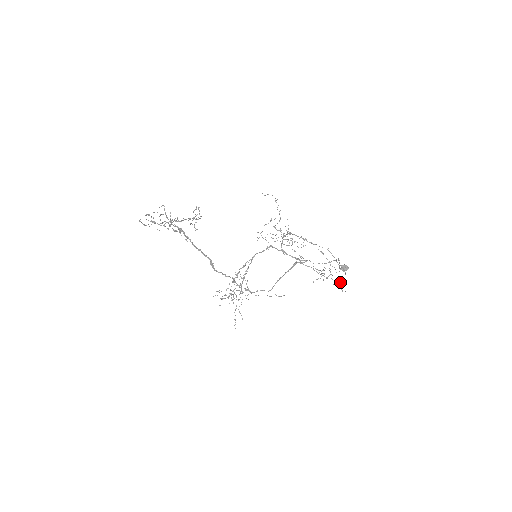
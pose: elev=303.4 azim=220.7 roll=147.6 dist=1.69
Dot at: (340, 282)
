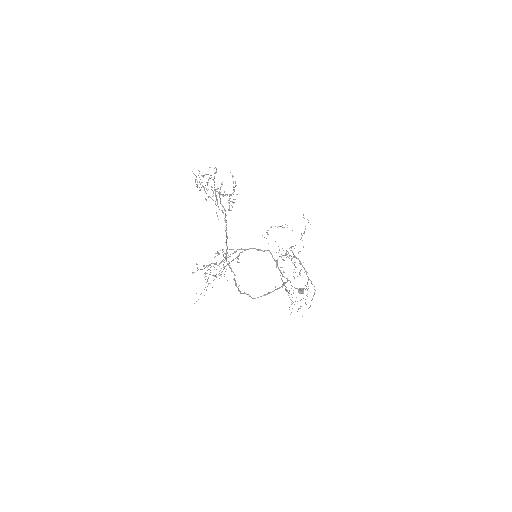
Dot at: occluded
